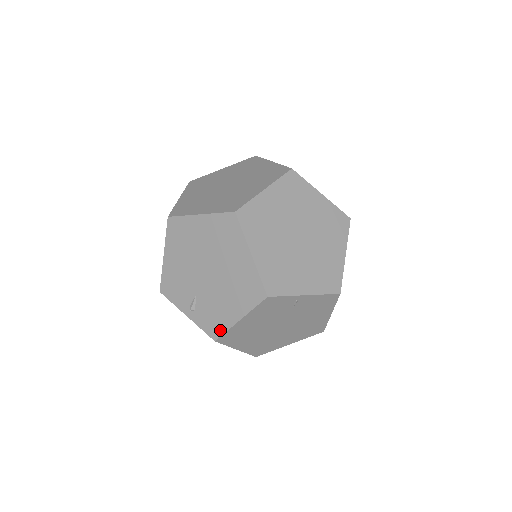
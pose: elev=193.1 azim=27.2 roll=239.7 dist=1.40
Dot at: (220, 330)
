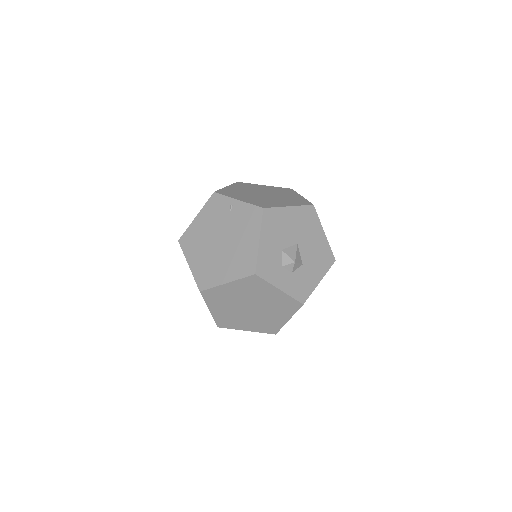
Dot at: (185, 232)
